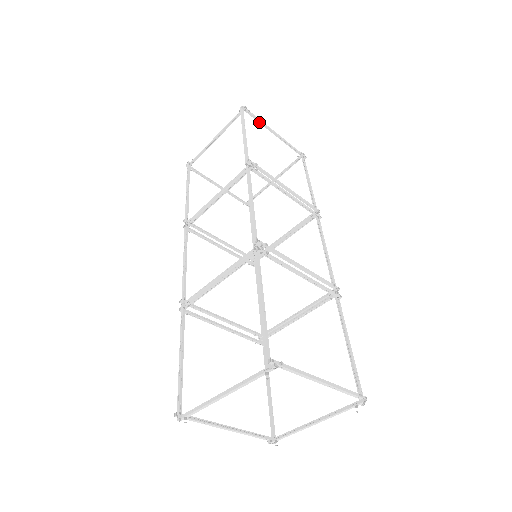
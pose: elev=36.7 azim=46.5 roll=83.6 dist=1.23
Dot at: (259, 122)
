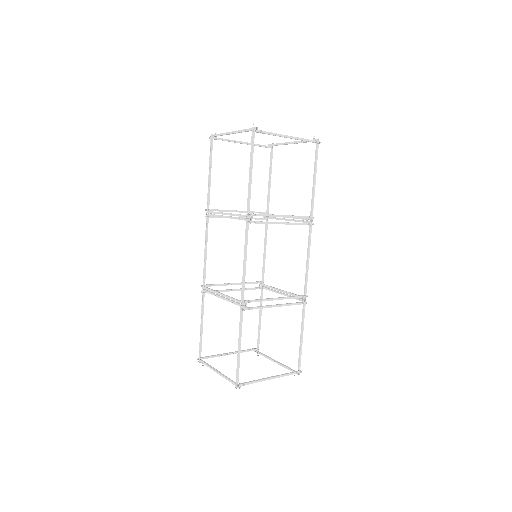
Dot at: occluded
